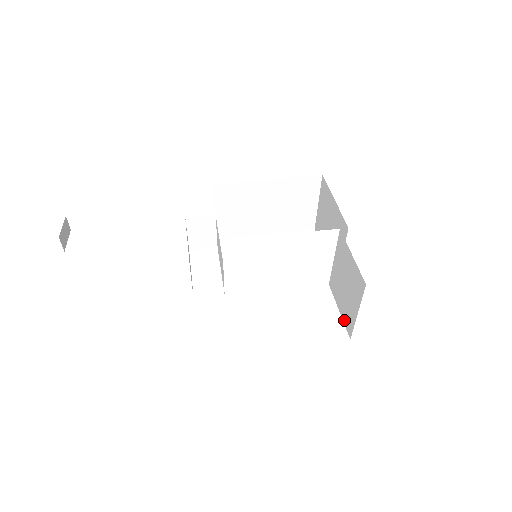
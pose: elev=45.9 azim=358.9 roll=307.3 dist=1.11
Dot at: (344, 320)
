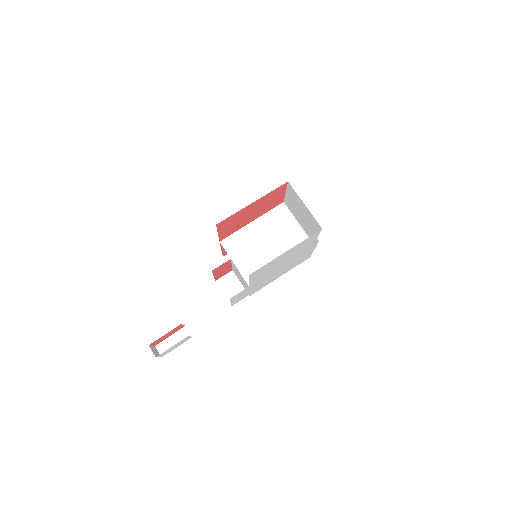
Dot at: occluded
